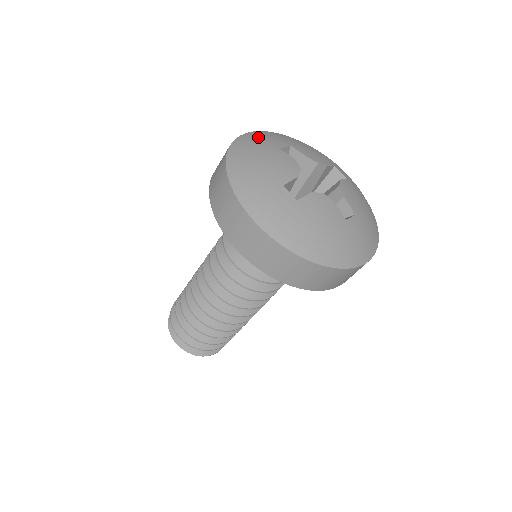
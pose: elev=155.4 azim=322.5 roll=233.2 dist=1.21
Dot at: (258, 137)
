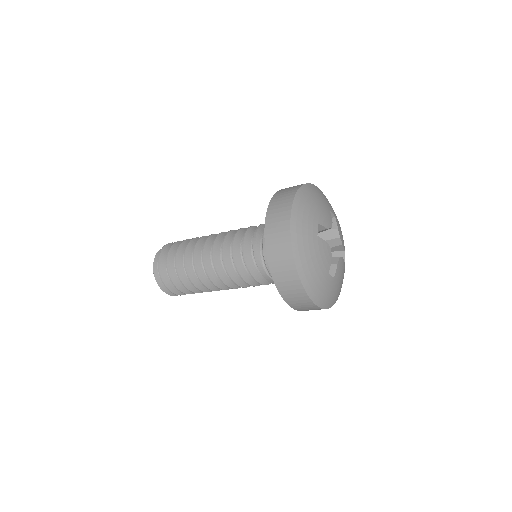
Dot at: (301, 228)
